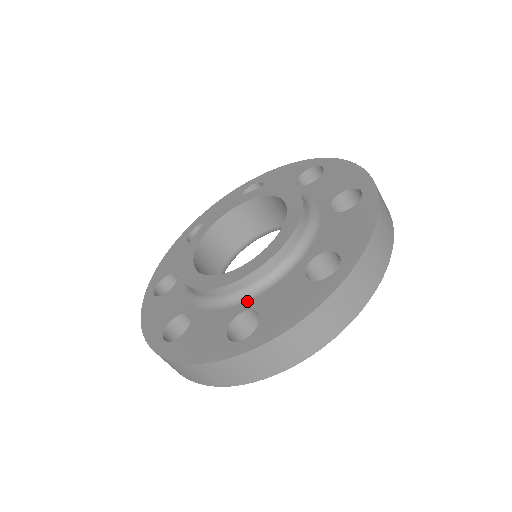
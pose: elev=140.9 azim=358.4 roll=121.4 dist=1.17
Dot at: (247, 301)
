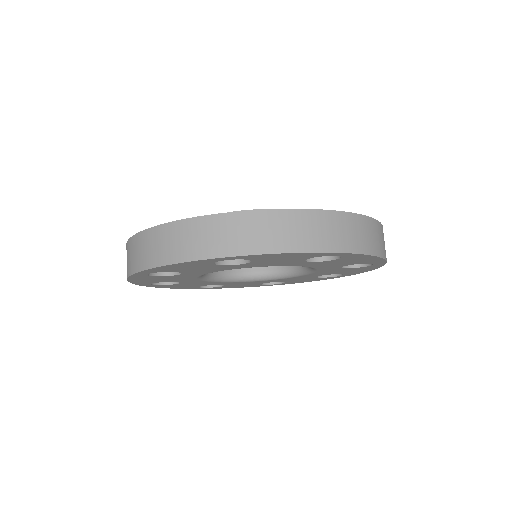
Dot at: occluded
